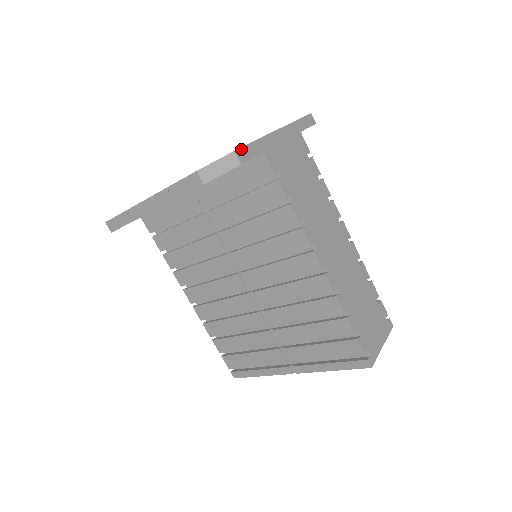
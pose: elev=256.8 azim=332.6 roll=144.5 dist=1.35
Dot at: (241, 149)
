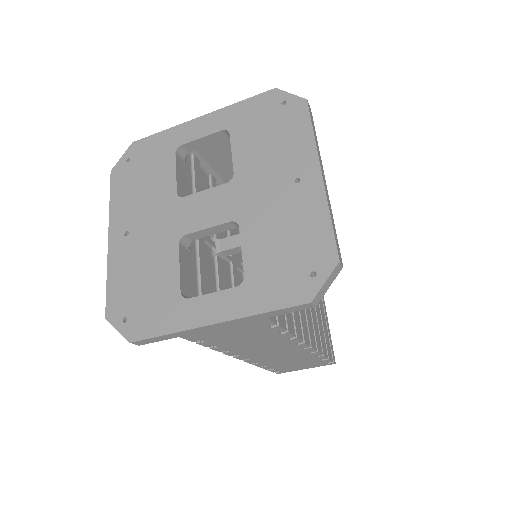
Dot at: (141, 341)
